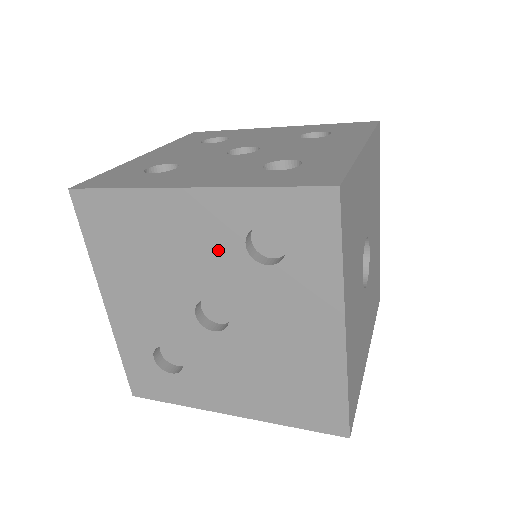
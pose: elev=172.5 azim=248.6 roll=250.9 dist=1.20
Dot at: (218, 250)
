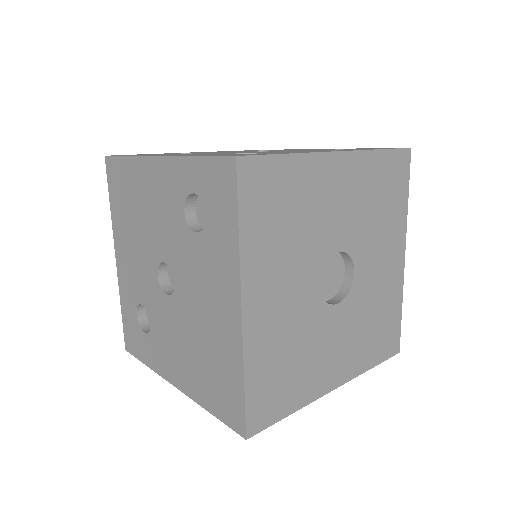
Dot at: (170, 215)
